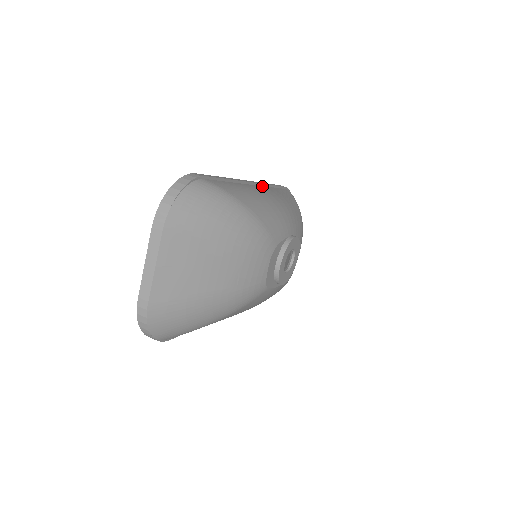
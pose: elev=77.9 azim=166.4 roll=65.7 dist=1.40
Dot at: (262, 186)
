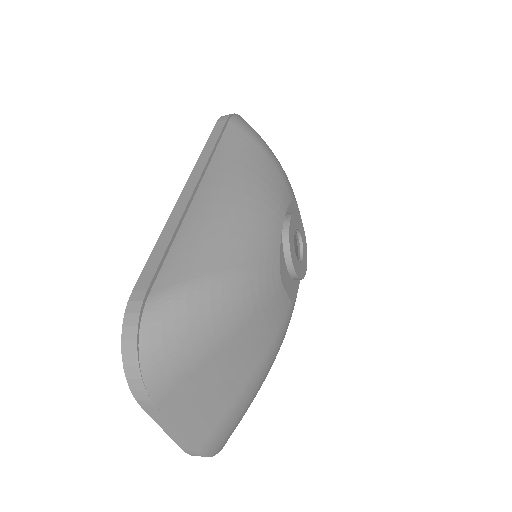
Dot at: (206, 172)
